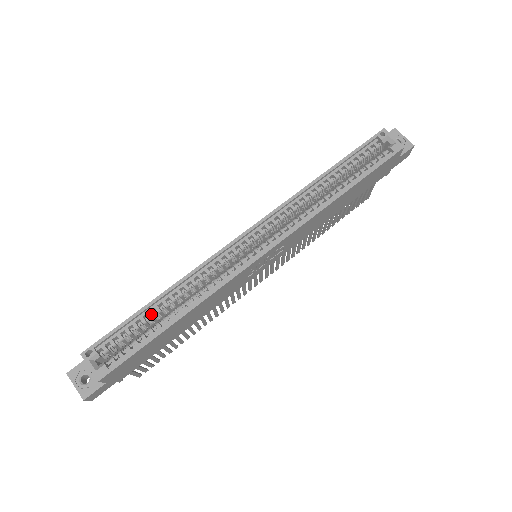
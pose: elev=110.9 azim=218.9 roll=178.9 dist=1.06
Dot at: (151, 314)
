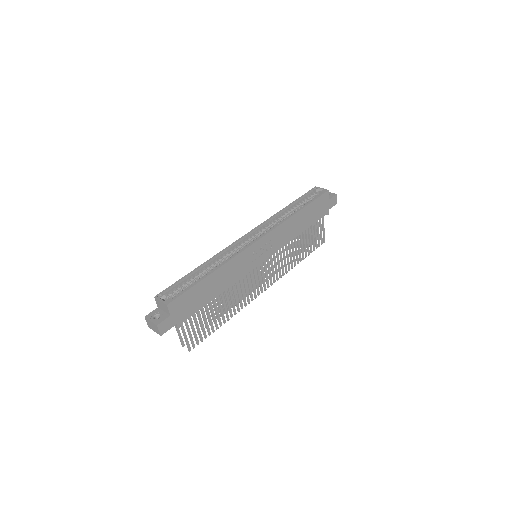
Dot at: (195, 275)
